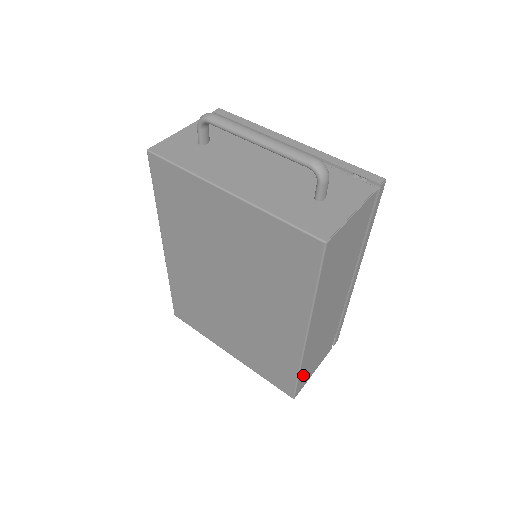
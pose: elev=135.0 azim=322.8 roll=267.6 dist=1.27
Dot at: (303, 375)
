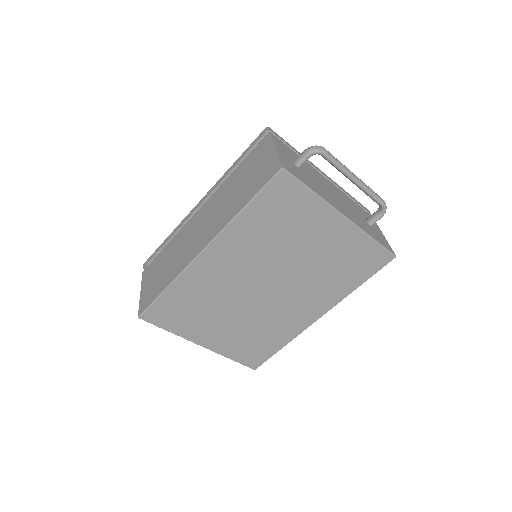
Dot at: occluded
